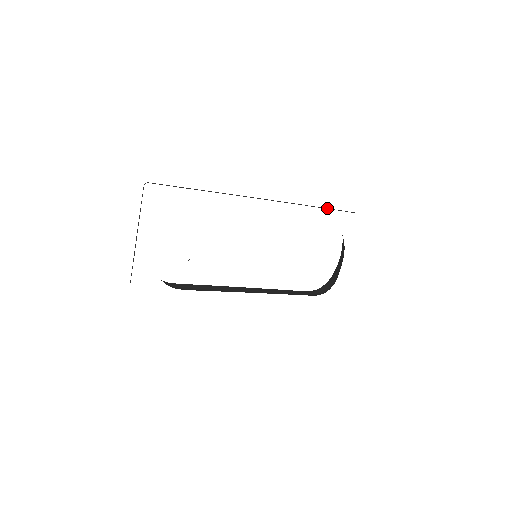
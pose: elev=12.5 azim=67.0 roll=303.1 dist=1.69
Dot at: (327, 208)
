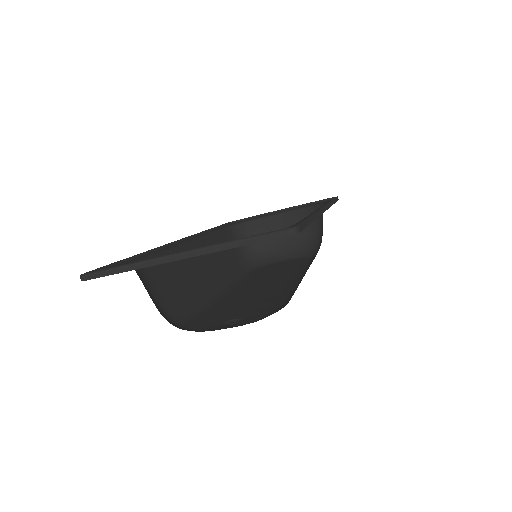
Dot at: occluded
